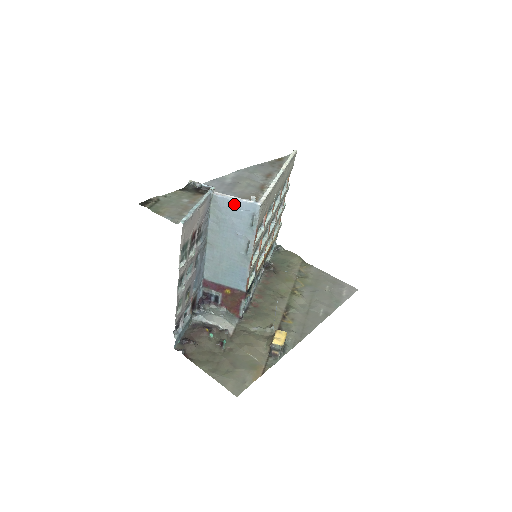
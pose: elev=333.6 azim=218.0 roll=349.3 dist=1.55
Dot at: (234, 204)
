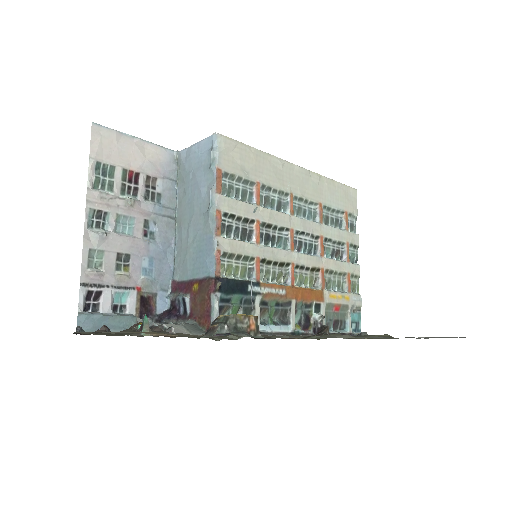
Dot at: (194, 150)
